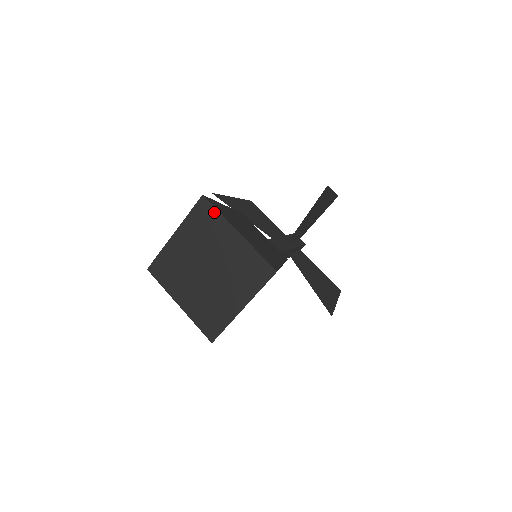
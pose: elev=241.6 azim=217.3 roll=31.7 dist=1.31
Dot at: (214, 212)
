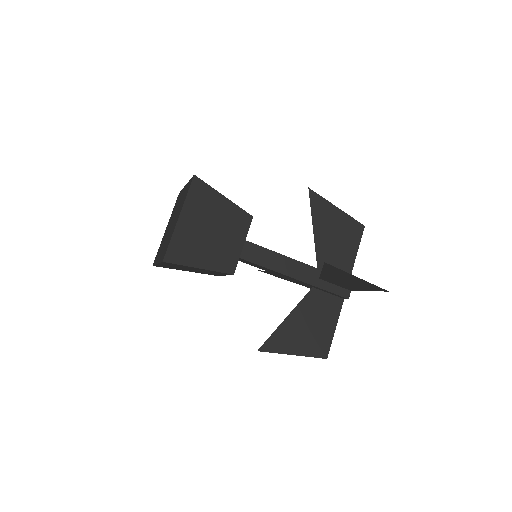
Dot at: occluded
